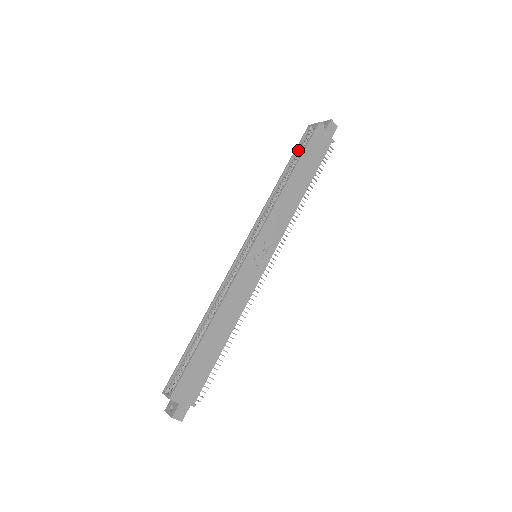
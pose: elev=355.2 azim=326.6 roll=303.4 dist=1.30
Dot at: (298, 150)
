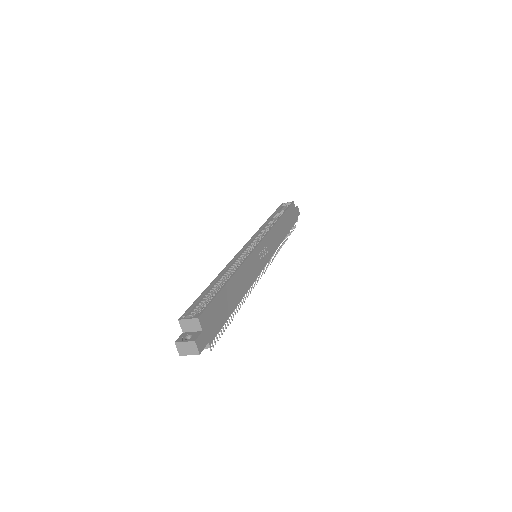
Dot at: (278, 211)
